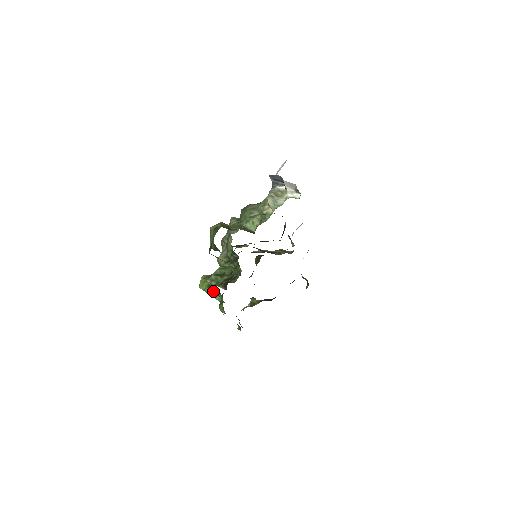
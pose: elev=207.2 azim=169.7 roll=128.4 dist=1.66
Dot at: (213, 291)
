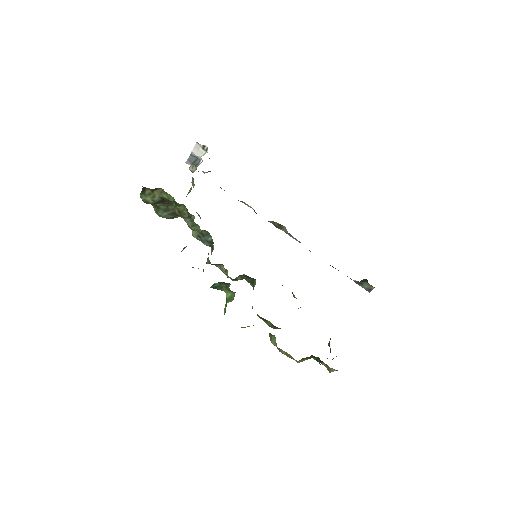
Dot at: (227, 299)
